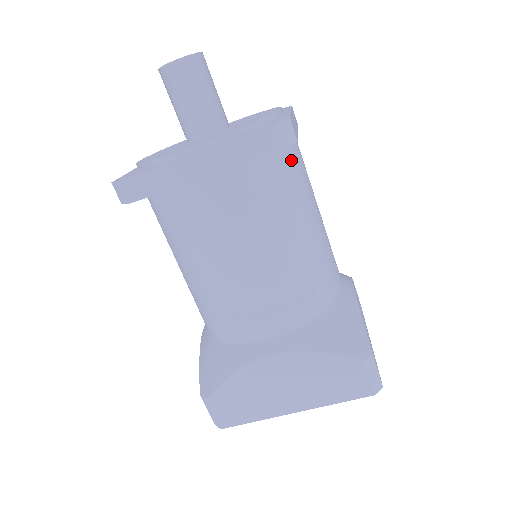
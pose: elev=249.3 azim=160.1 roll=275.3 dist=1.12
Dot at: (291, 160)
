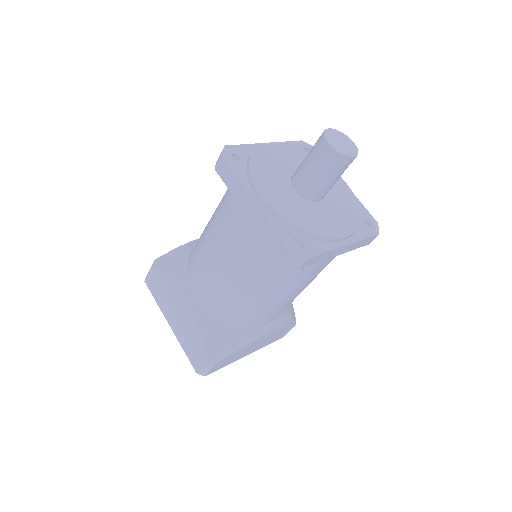
Dot at: occluded
